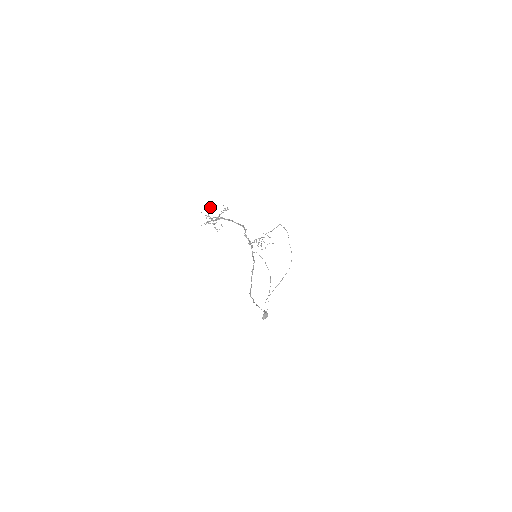
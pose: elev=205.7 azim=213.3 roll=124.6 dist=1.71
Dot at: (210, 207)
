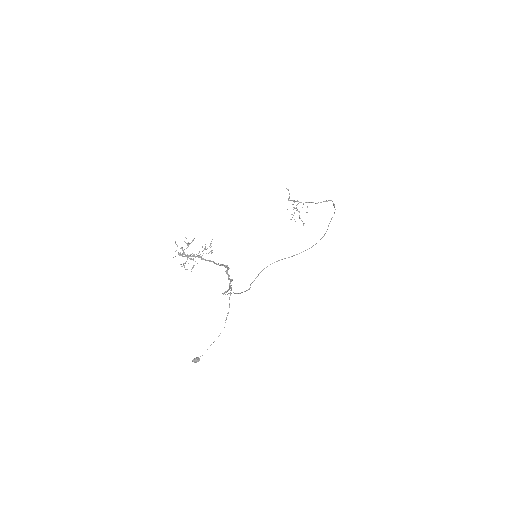
Dot at: (191, 242)
